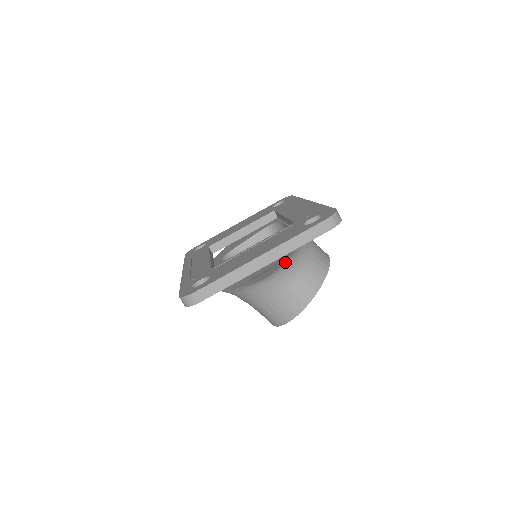
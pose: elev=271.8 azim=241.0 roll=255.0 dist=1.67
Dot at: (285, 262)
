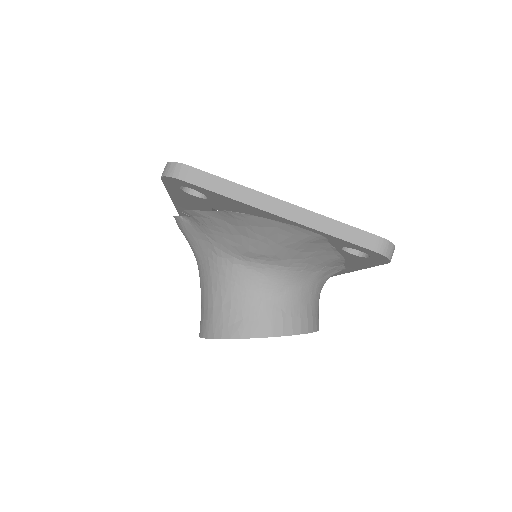
Dot at: (287, 265)
